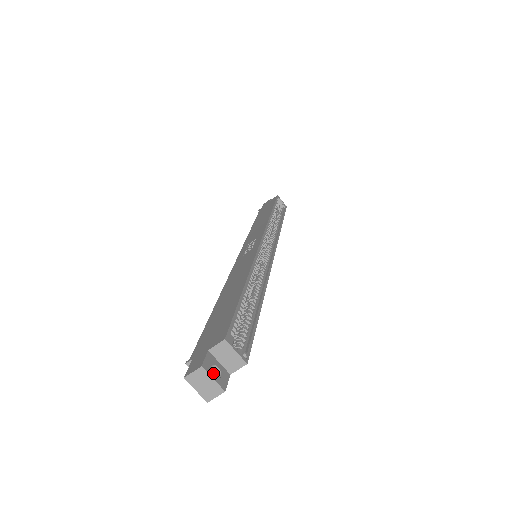
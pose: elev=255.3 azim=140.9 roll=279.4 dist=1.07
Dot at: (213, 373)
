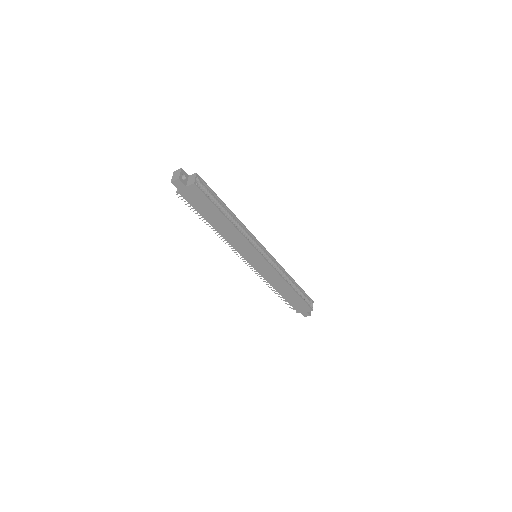
Dot at: occluded
